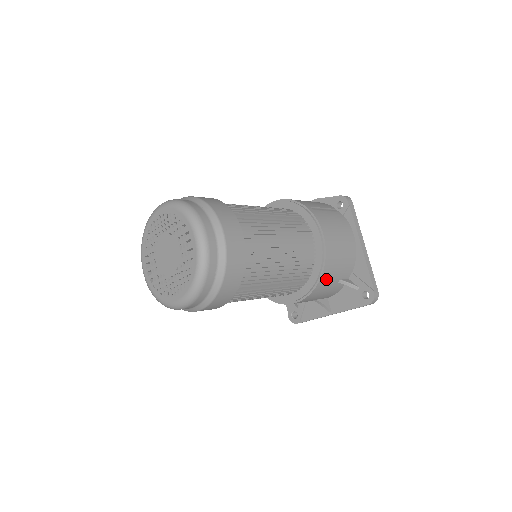
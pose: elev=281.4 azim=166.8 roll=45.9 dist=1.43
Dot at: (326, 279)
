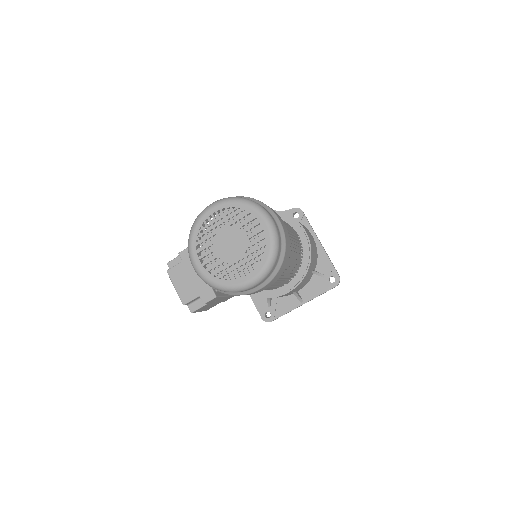
Dot at: (310, 268)
